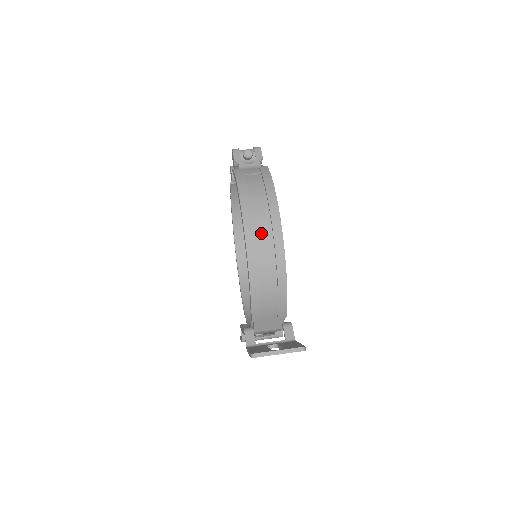
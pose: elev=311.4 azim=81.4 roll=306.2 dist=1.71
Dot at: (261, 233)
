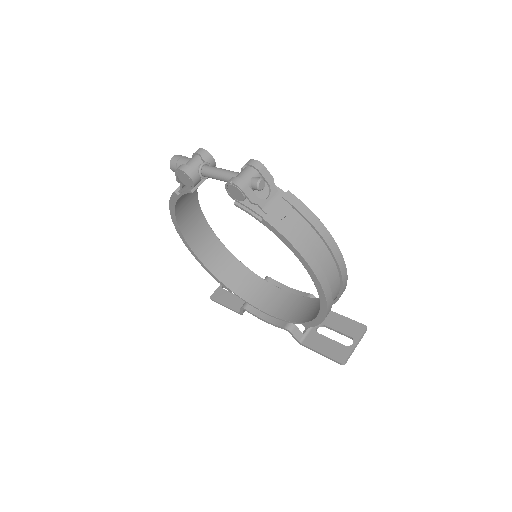
Dot at: (331, 278)
